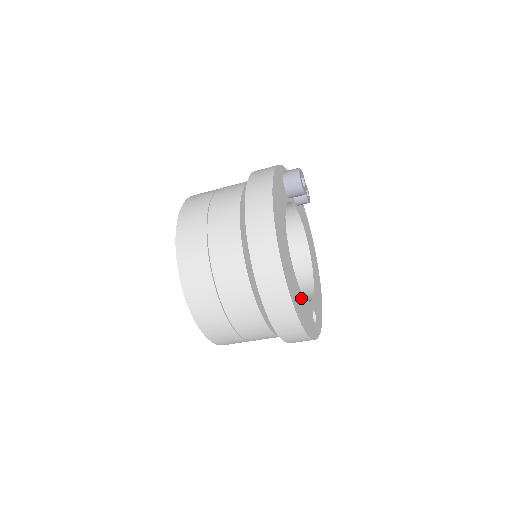
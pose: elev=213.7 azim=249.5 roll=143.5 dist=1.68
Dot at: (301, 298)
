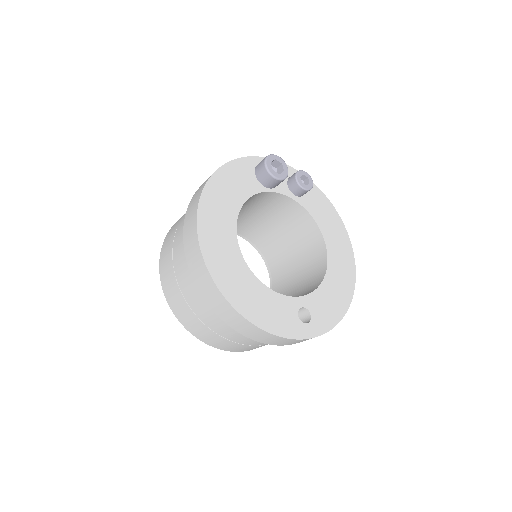
Dot at: (258, 289)
